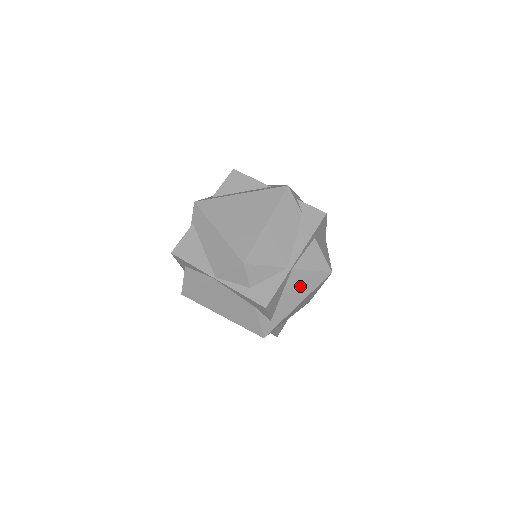
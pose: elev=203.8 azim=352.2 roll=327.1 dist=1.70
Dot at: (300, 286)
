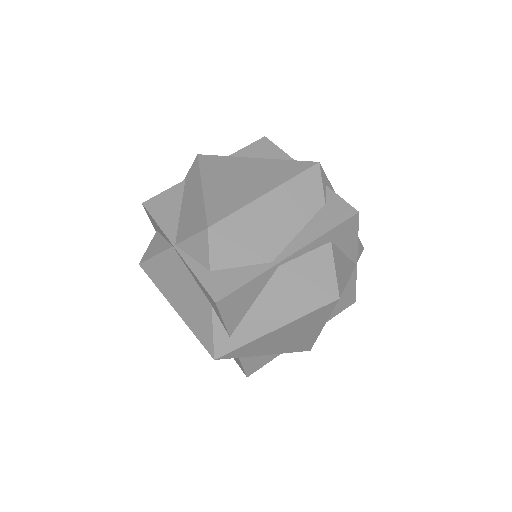
Dot at: (285, 300)
